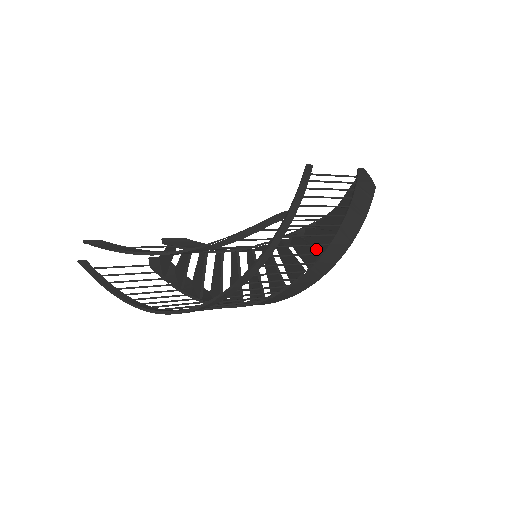
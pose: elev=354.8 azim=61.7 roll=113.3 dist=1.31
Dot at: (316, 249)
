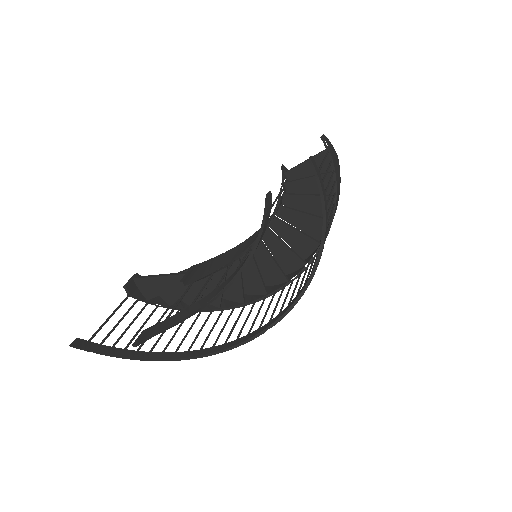
Dot at: (312, 239)
